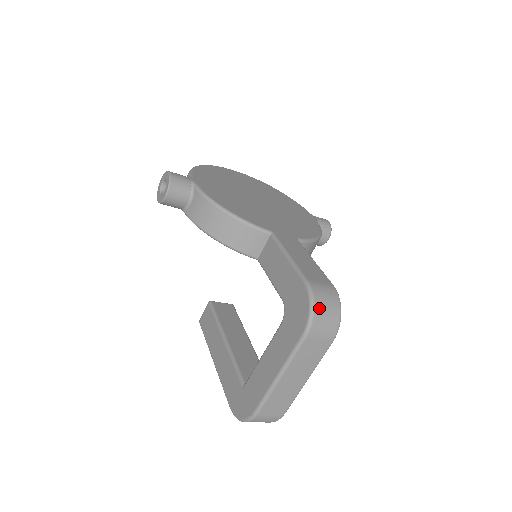
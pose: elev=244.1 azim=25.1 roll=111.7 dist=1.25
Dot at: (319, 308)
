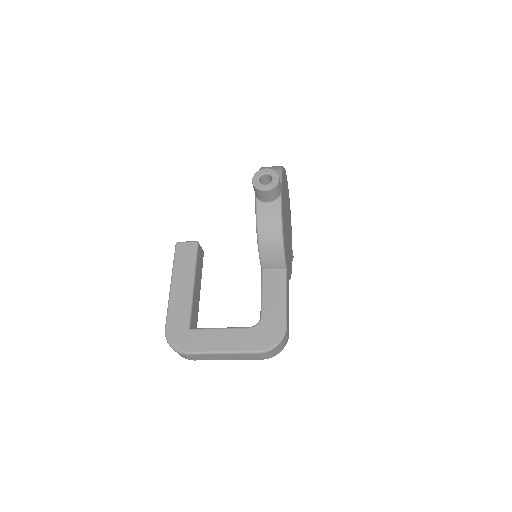
Dot at: (280, 346)
